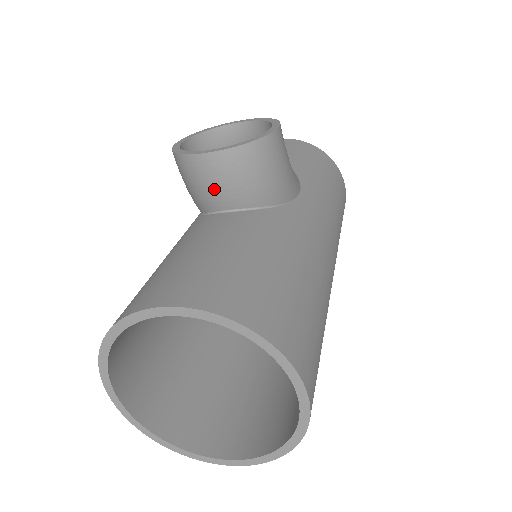
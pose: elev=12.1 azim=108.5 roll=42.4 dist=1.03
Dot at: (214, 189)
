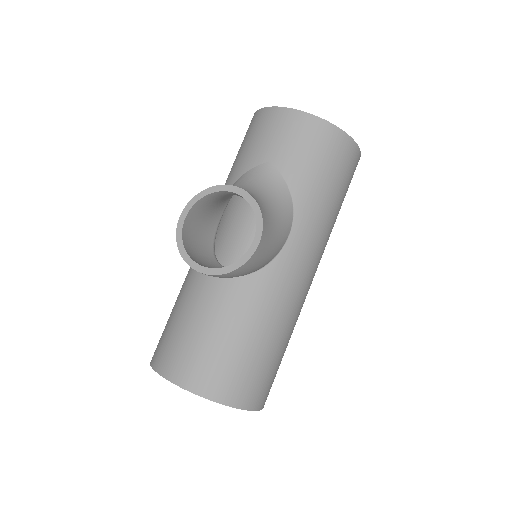
Dot at: occluded
